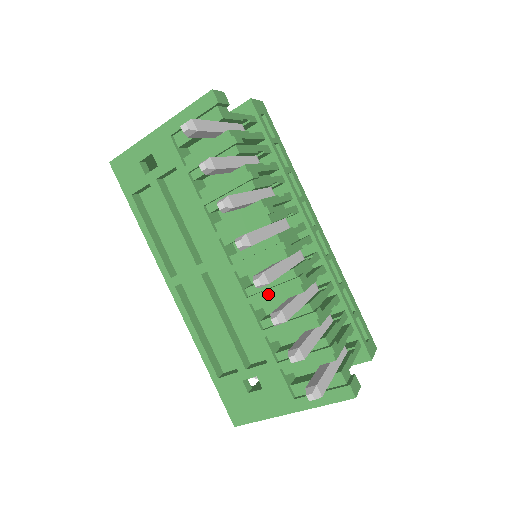
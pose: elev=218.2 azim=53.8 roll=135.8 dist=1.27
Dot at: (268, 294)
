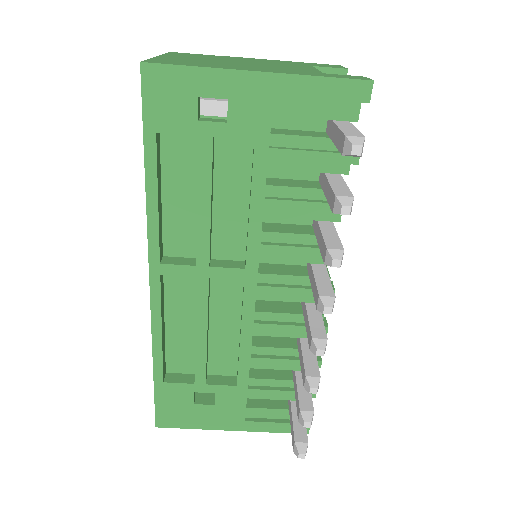
Dot at: (282, 329)
